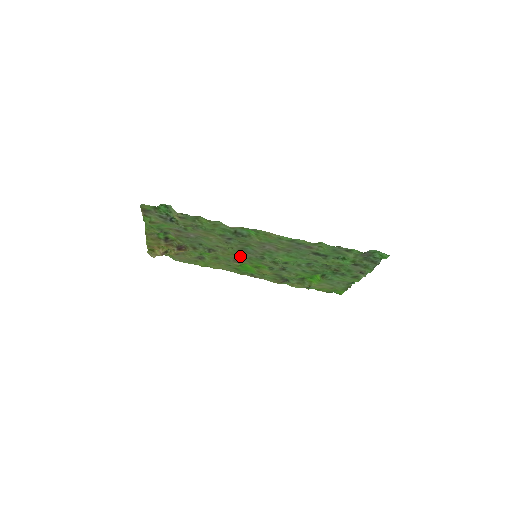
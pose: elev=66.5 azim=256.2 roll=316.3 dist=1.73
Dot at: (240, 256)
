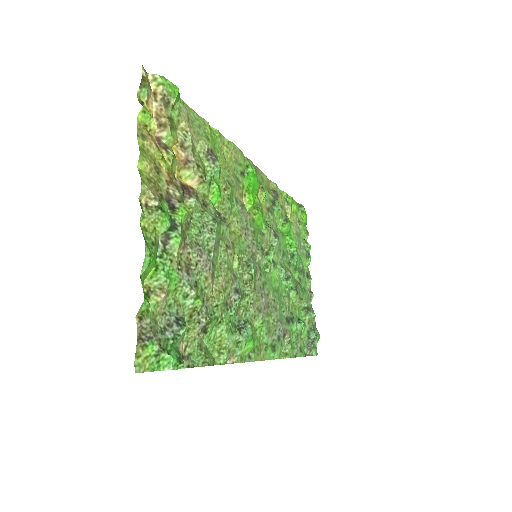
Dot at: (246, 234)
